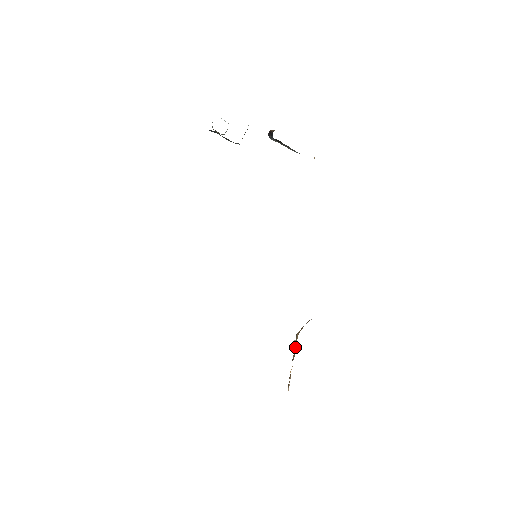
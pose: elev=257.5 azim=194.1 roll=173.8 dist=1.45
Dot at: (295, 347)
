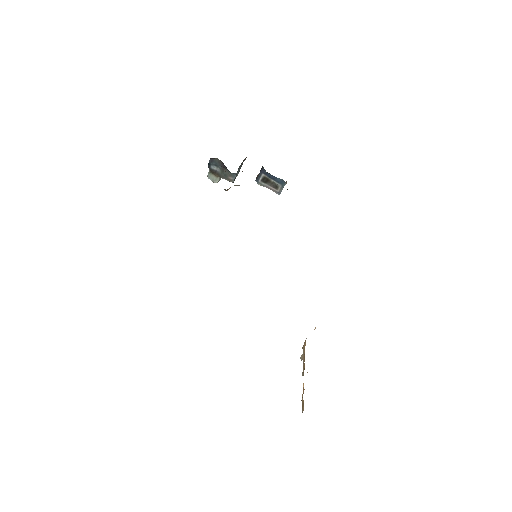
Dot at: (304, 355)
